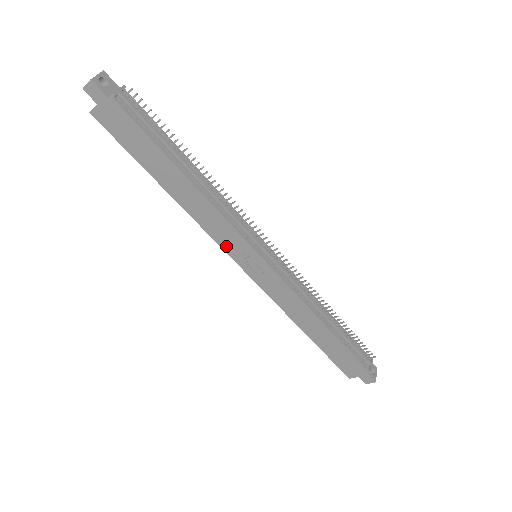
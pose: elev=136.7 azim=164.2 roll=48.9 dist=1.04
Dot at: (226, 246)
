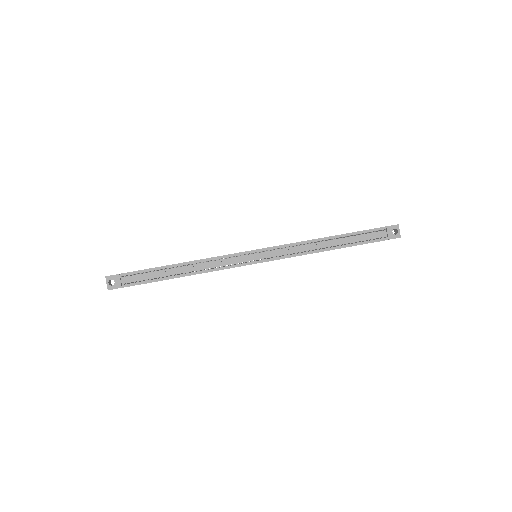
Dot at: occluded
